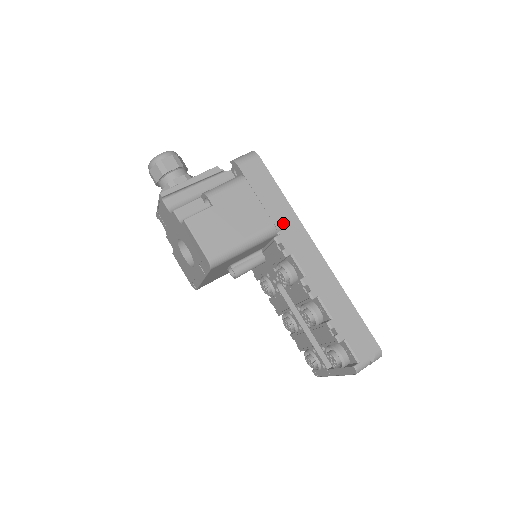
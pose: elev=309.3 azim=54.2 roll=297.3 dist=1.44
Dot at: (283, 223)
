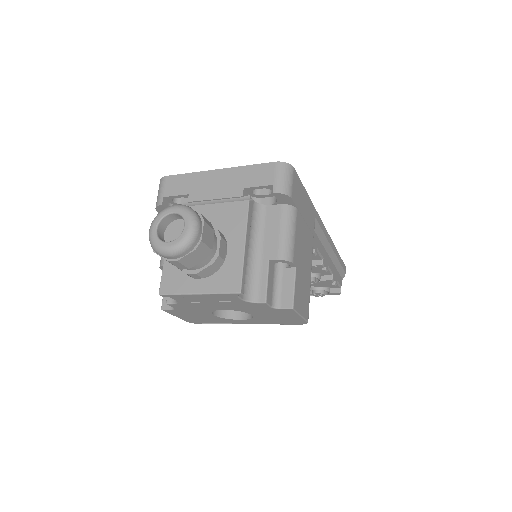
Dot at: (314, 228)
